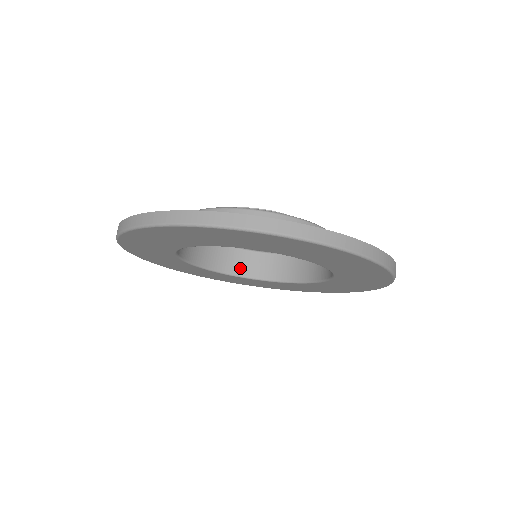
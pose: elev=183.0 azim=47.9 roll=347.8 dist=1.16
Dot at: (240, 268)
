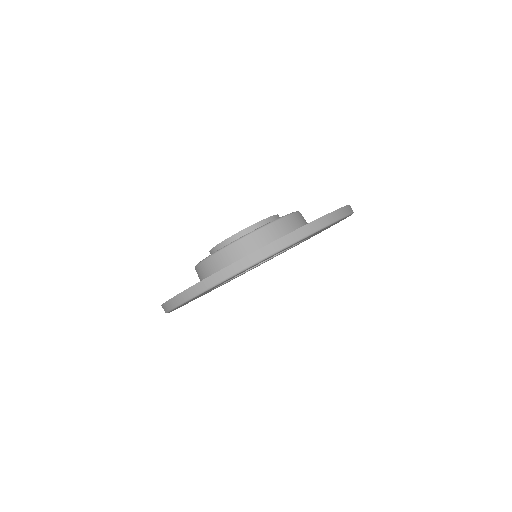
Dot at: occluded
